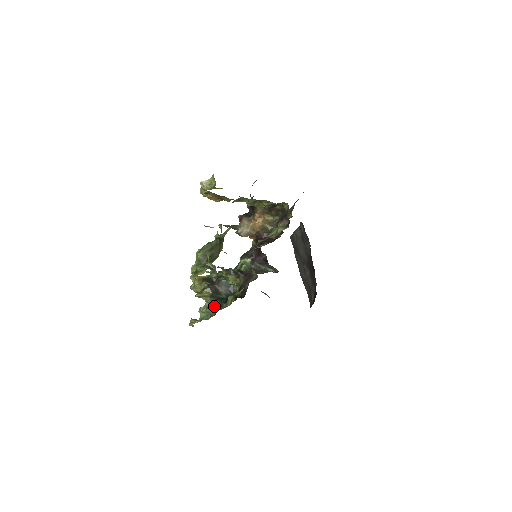
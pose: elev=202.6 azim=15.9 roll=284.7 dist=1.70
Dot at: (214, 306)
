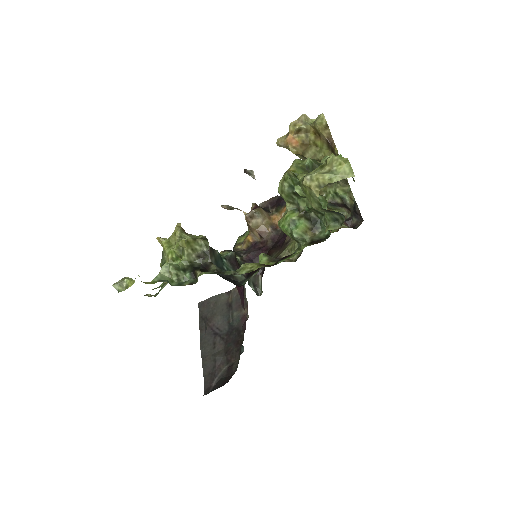
Dot at: (202, 269)
